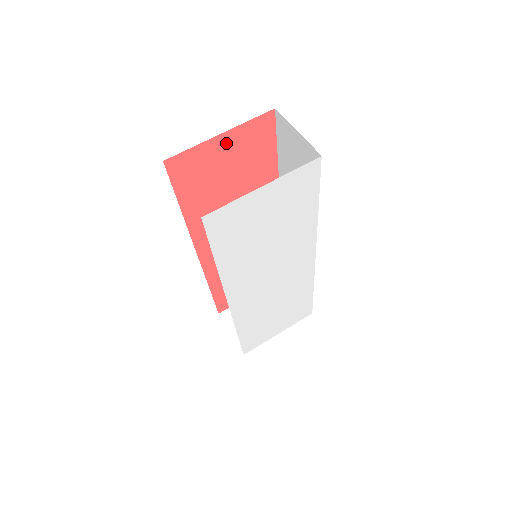
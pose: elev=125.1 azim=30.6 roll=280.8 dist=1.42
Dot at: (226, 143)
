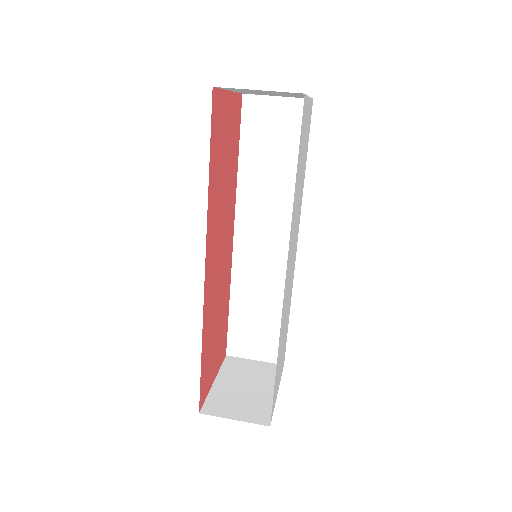
Dot at: (229, 106)
